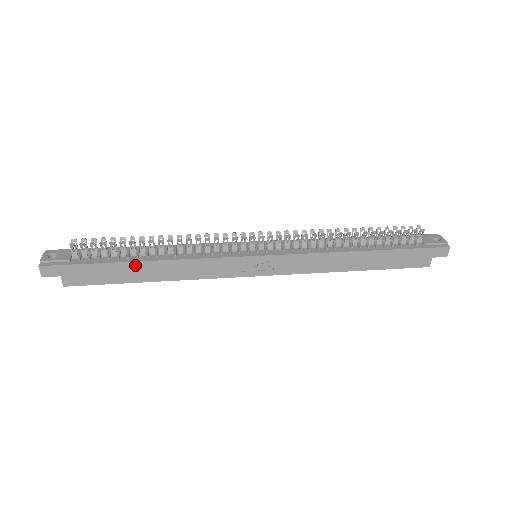
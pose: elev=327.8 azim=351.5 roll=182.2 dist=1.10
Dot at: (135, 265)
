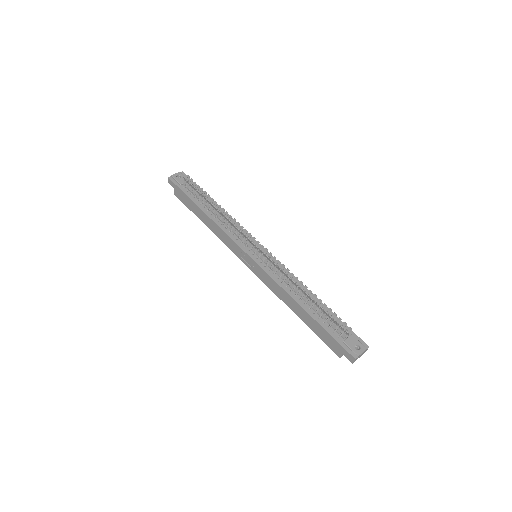
Dot at: (200, 210)
